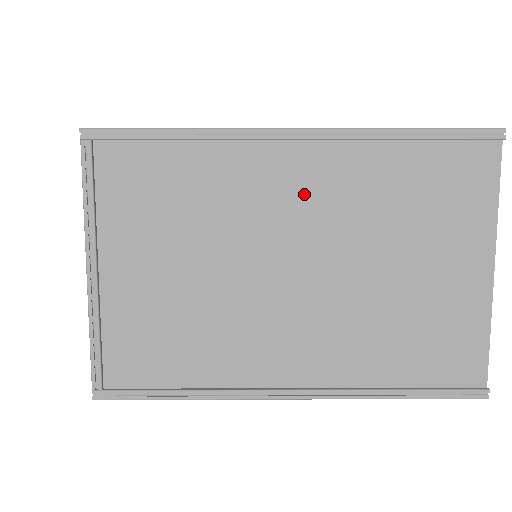
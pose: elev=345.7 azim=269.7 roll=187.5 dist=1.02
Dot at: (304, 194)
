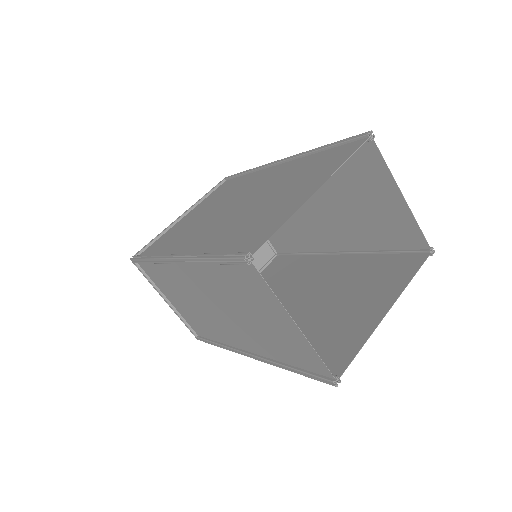
Dot at: (266, 180)
